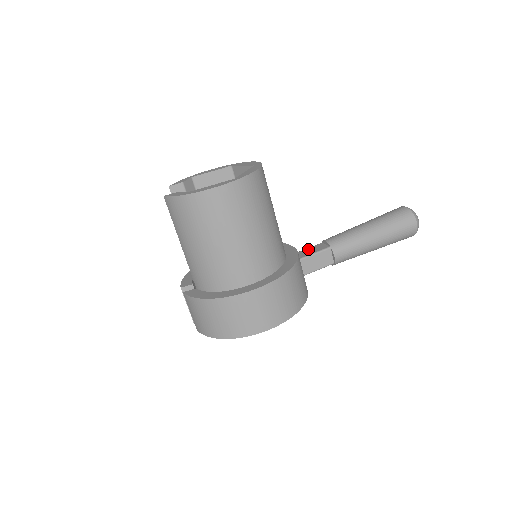
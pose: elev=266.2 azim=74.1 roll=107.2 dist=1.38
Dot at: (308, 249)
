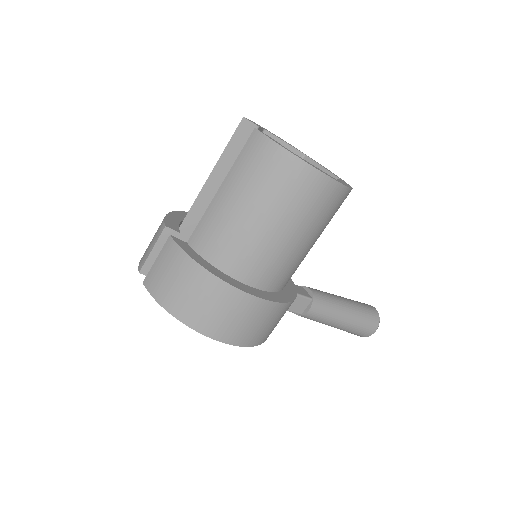
Dot at: occluded
